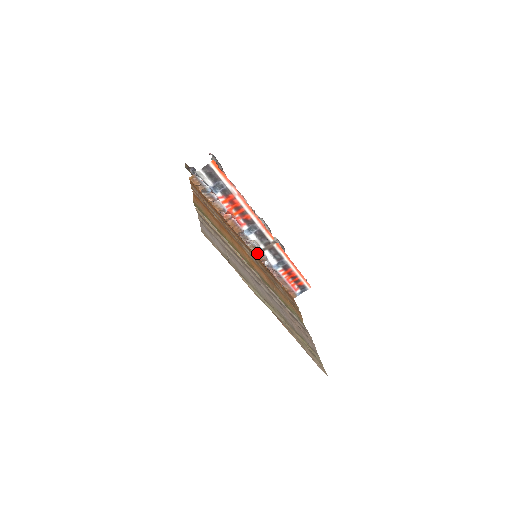
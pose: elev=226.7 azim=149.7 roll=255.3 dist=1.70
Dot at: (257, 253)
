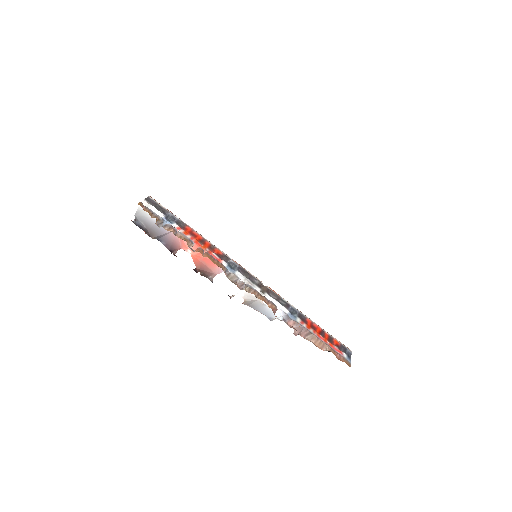
Dot at: (259, 298)
